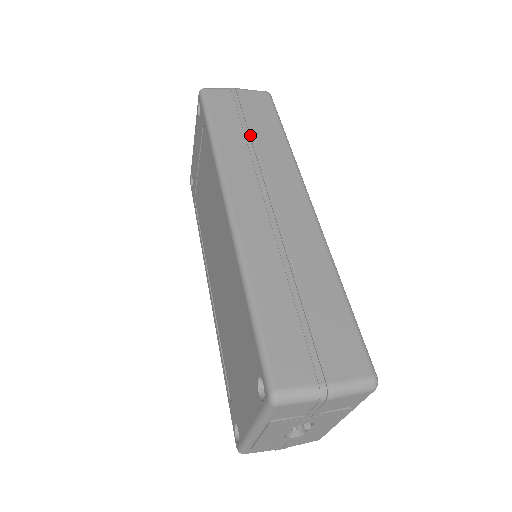
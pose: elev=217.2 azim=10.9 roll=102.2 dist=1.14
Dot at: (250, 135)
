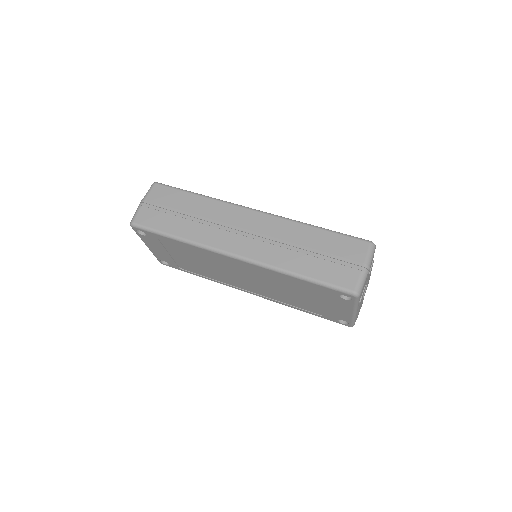
Dot at: (188, 216)
